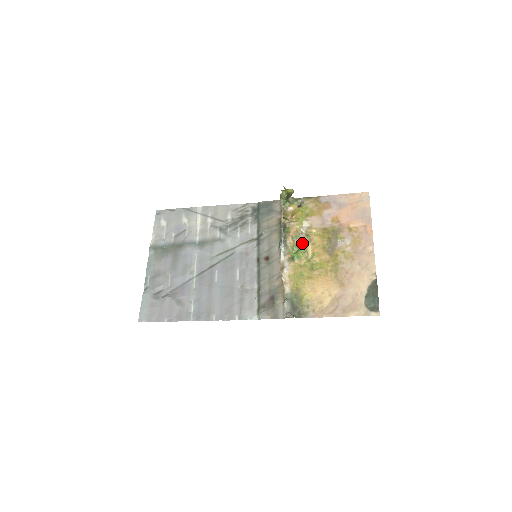
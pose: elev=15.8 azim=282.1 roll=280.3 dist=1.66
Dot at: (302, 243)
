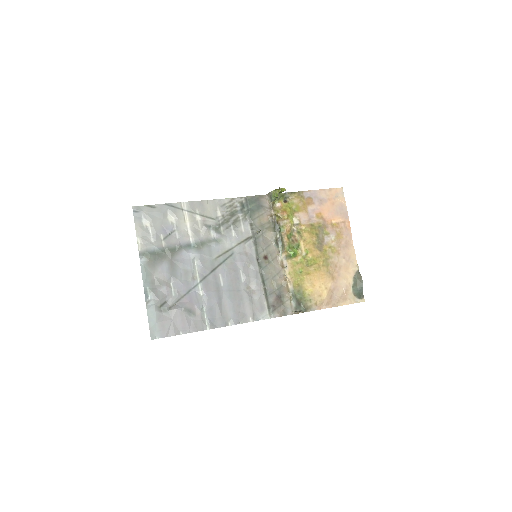
Dot at: (295, 240)
